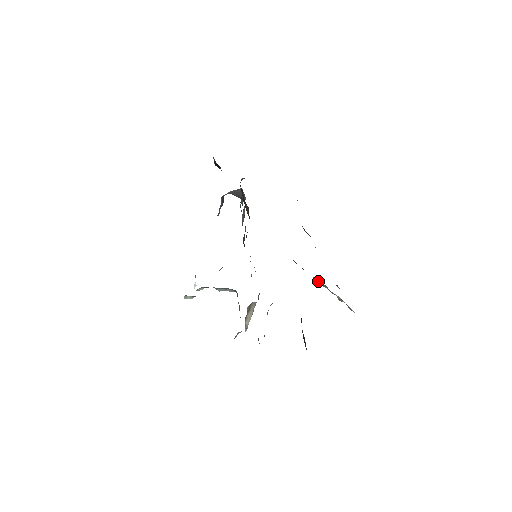
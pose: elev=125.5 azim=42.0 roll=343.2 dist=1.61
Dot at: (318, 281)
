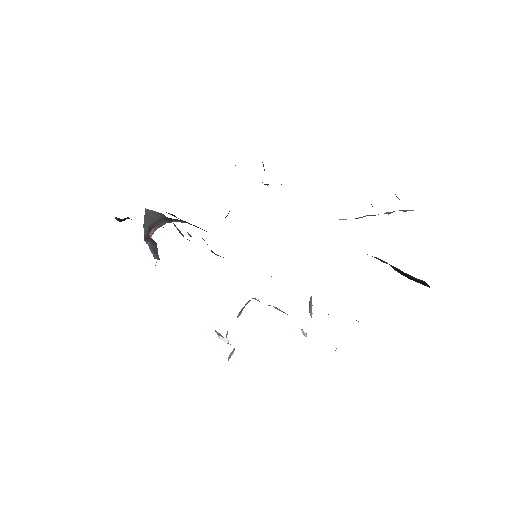
Dot at: occluded
